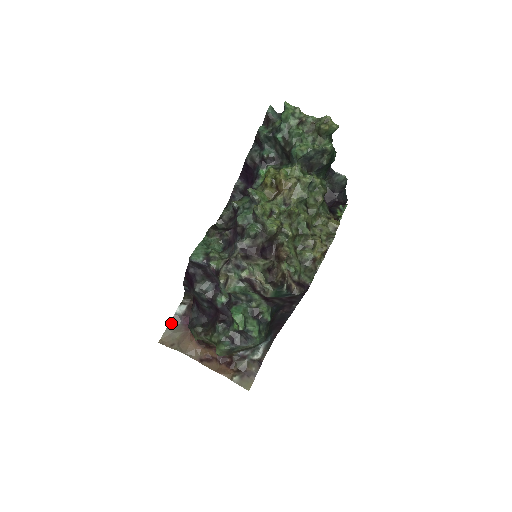
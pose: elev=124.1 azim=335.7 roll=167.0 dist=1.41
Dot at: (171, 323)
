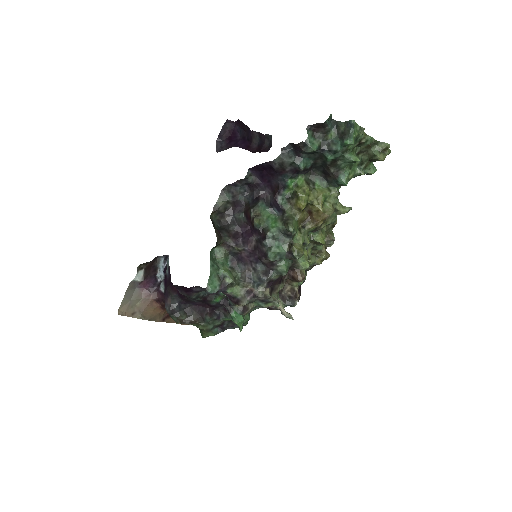
Dot at: (127, 291)
